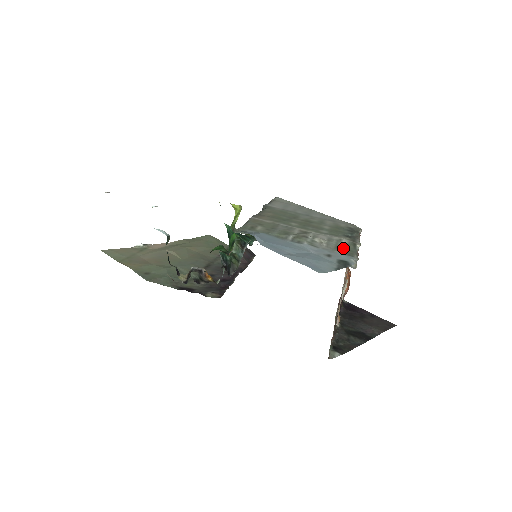
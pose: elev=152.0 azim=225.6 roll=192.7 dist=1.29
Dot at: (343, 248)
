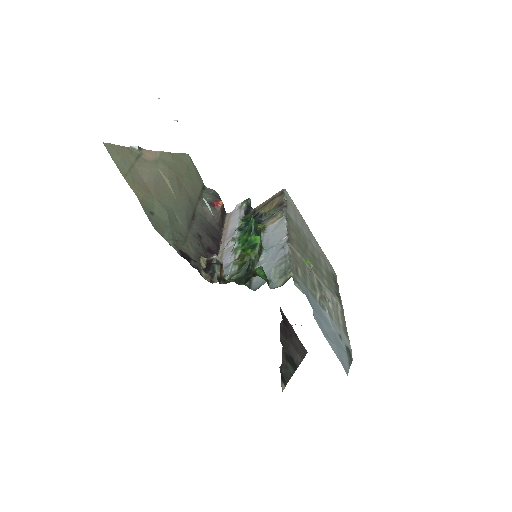
Dot at: (341, 320)
